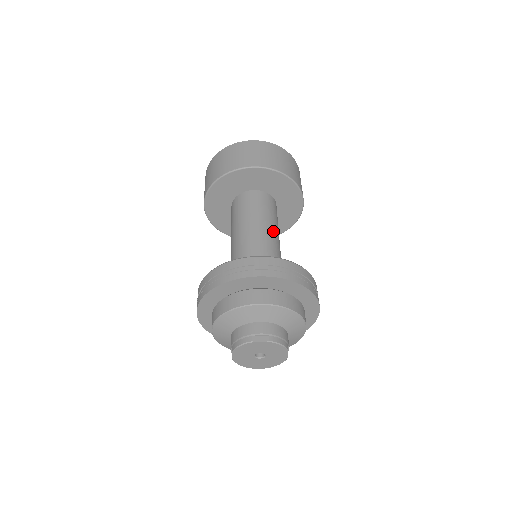
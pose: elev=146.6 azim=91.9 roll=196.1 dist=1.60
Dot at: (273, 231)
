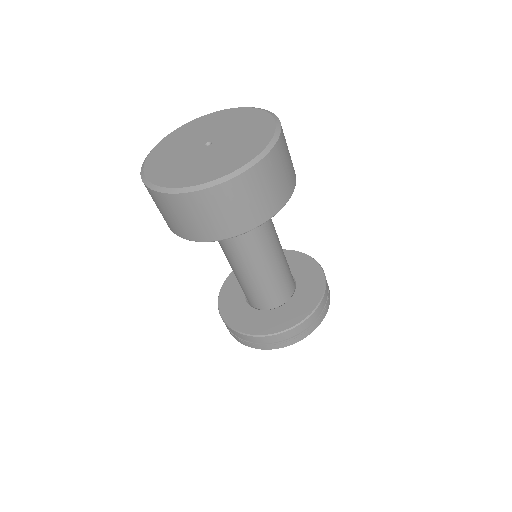
Dot at: (277, 239)
